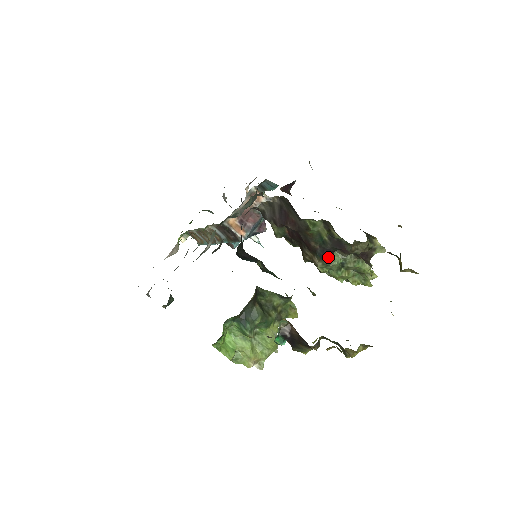
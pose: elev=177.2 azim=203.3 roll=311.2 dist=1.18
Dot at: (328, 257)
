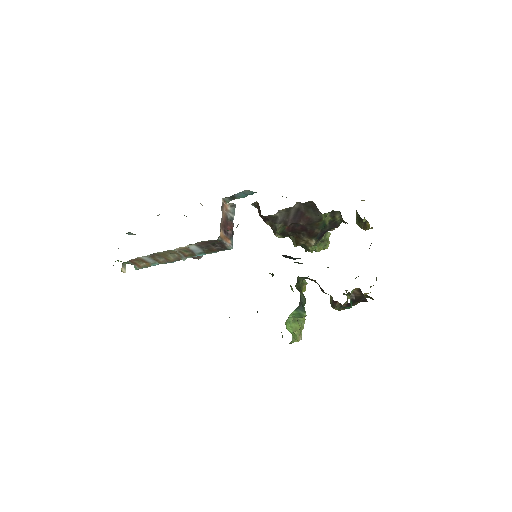
Dot at: occluded
